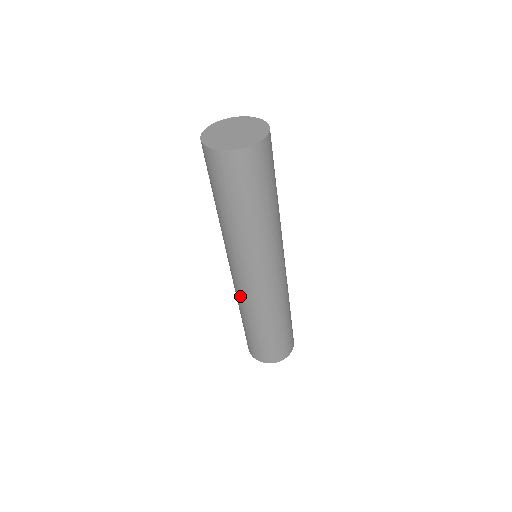
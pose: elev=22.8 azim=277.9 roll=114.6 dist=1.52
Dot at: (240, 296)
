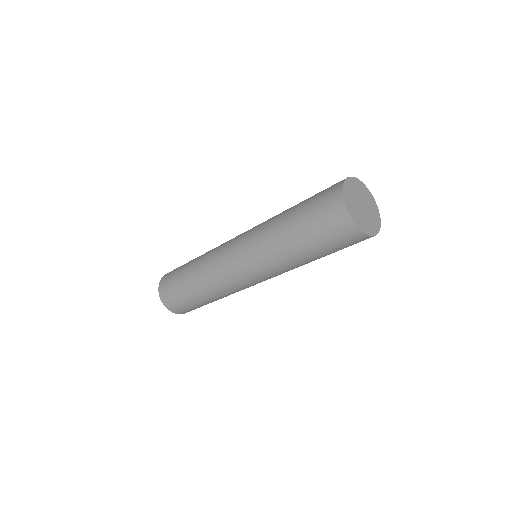
Dot at: (223, 283)
